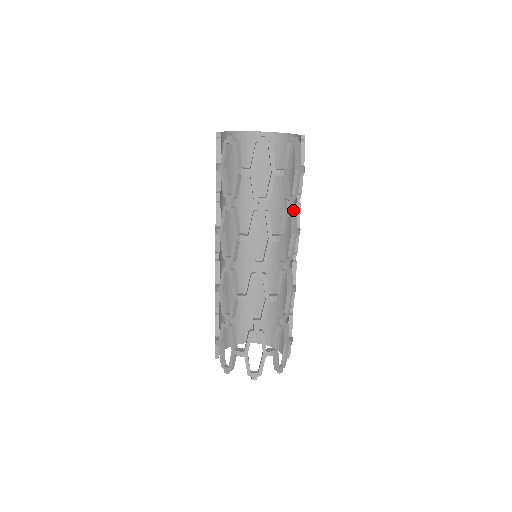
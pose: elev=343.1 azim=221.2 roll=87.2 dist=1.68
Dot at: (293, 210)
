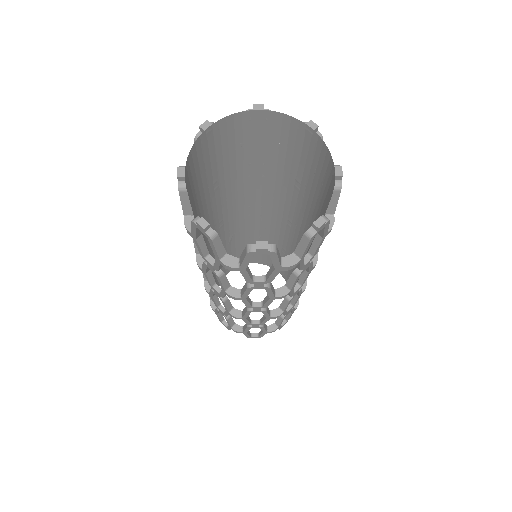
Dot at: (263, 287)
